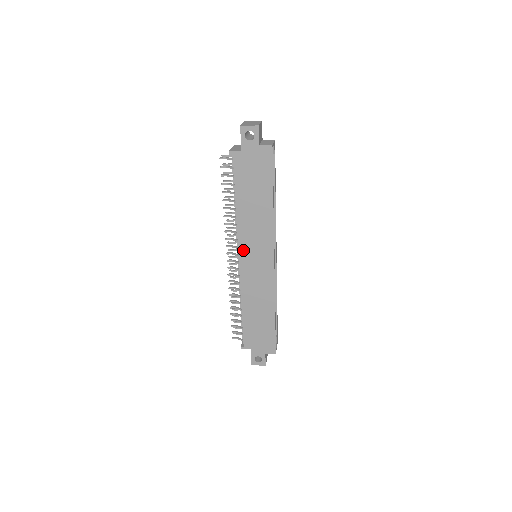
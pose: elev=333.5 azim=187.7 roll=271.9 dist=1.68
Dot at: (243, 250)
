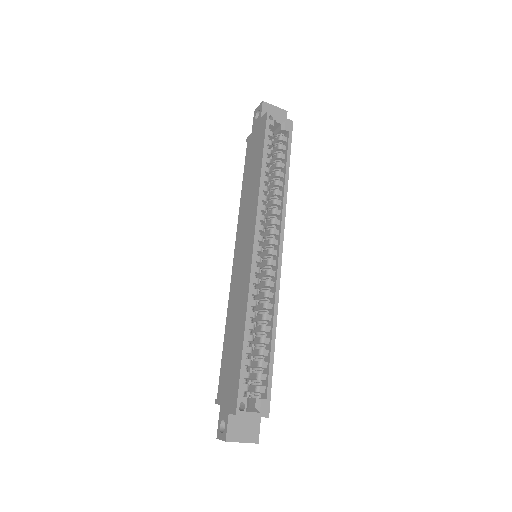
Dot at: (238, 242)
